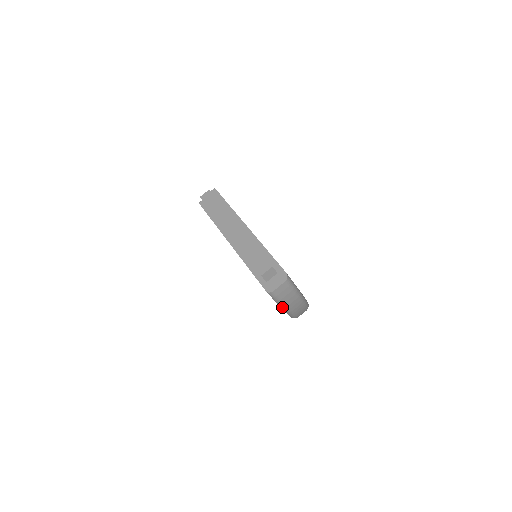
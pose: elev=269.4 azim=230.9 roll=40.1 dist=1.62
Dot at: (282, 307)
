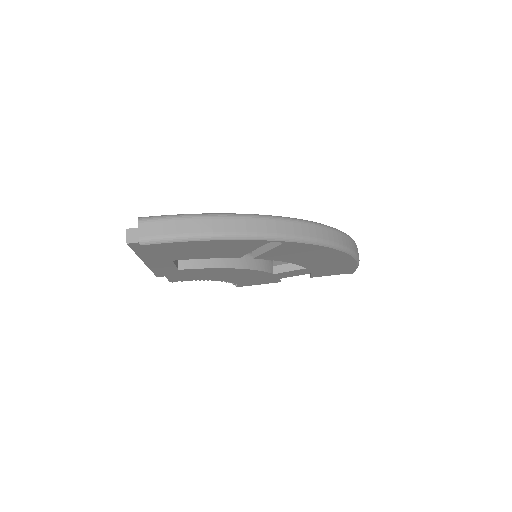
Dot at: (188, 240)
